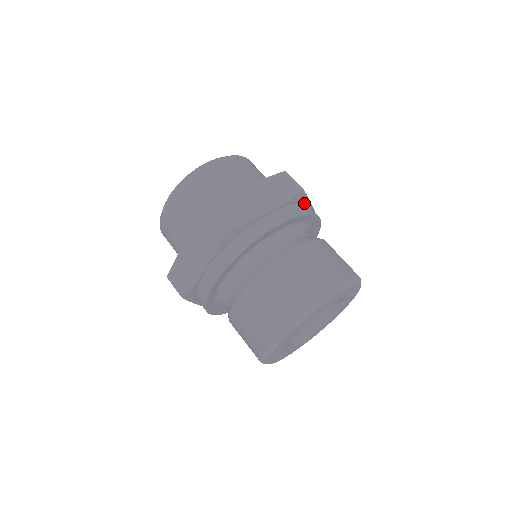
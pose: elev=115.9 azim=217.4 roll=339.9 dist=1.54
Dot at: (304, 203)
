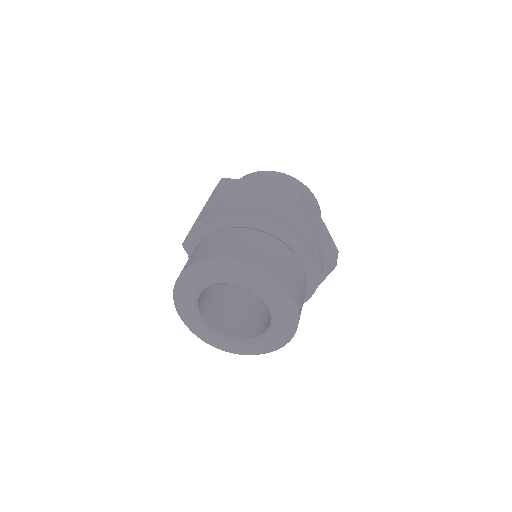
Dot at: (302, 219)
